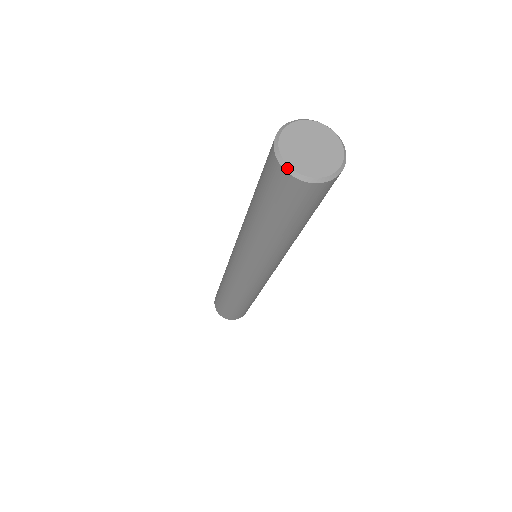
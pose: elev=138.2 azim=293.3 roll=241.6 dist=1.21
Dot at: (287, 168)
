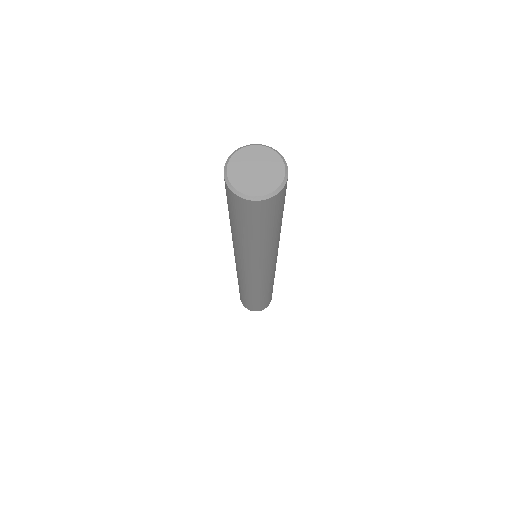
Dot at: (228, 183)
